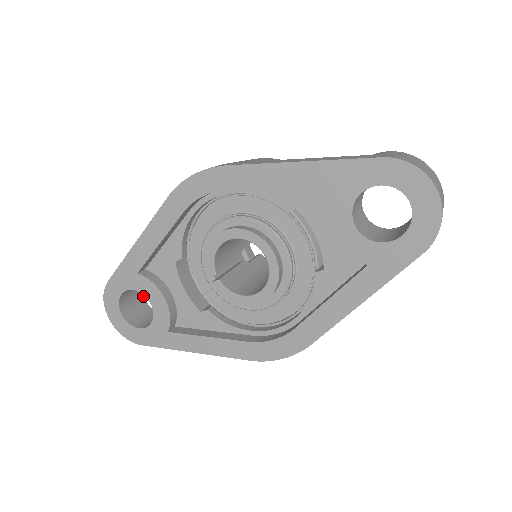
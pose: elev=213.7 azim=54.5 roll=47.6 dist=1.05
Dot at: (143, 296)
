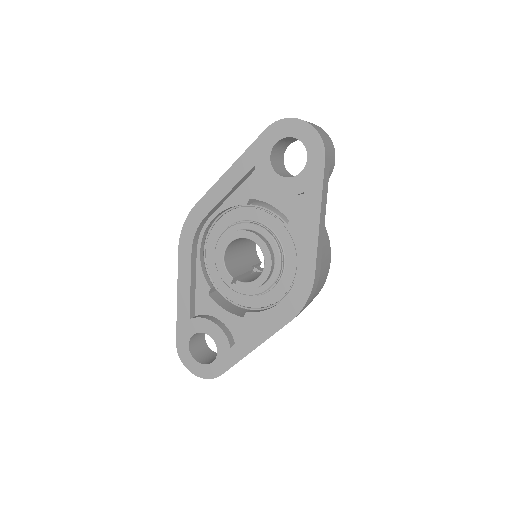
Dot at: (210, 349)
